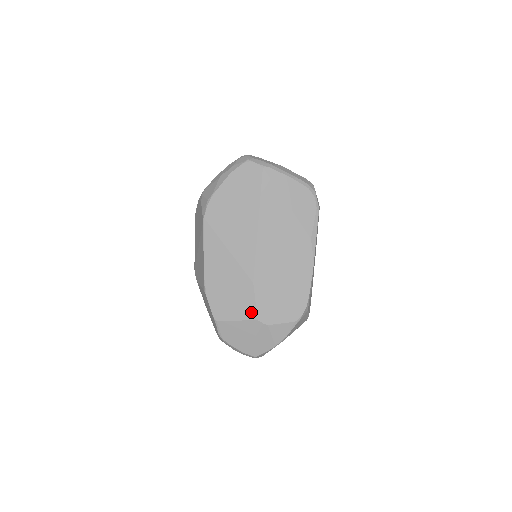
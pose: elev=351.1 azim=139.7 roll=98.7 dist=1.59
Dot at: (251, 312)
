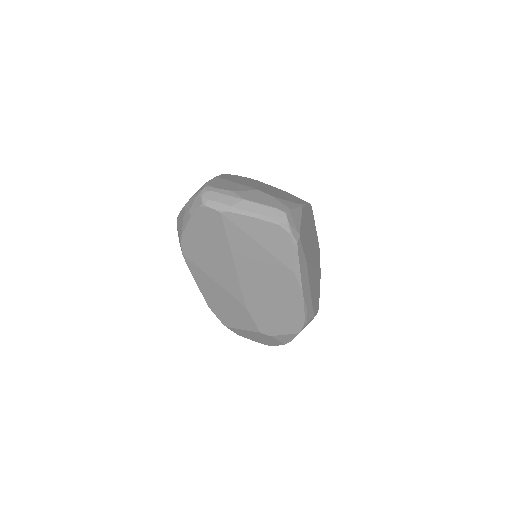
Dot at: (252, 327)
